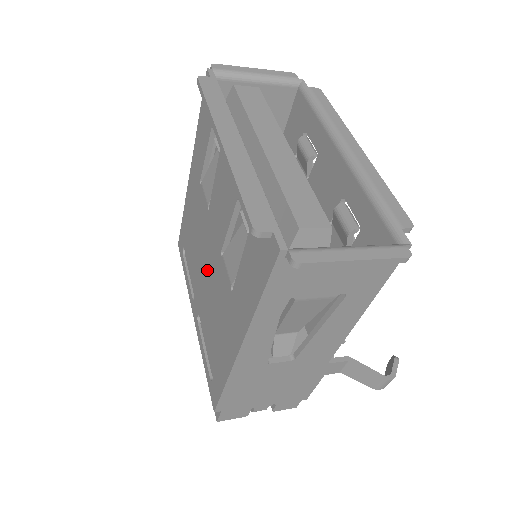
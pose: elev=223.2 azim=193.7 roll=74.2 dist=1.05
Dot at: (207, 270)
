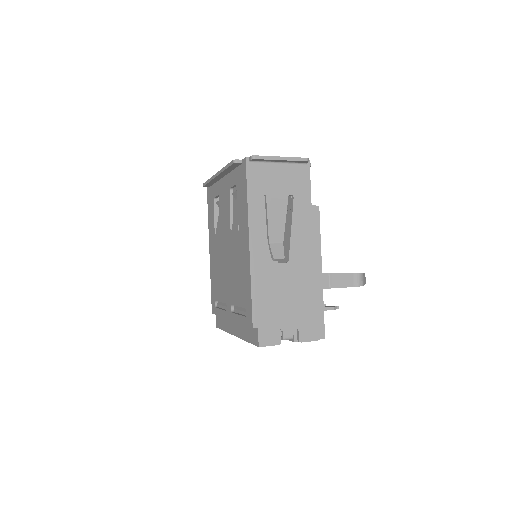
Dot at: (228, 263)
